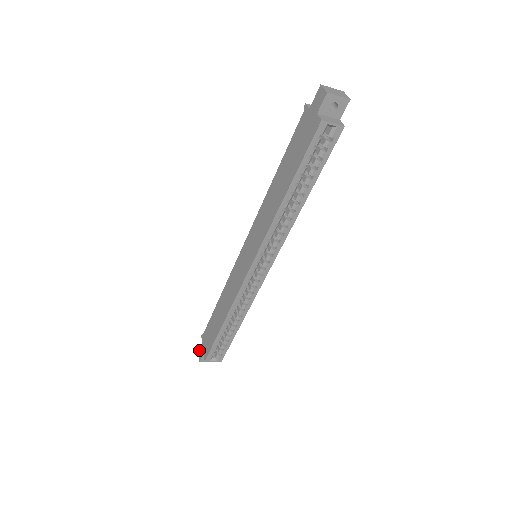
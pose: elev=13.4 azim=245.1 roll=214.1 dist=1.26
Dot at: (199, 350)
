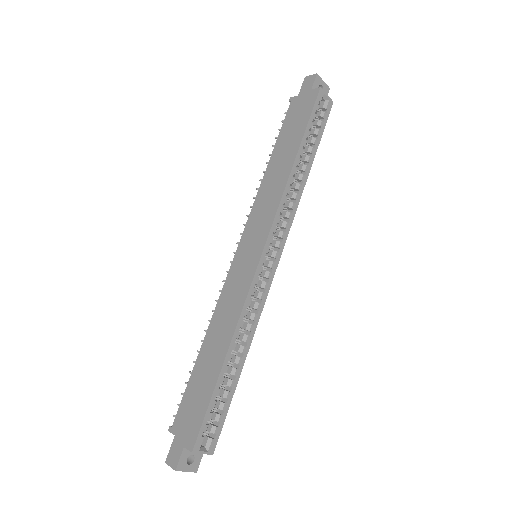
Dot at: (169, 454)
